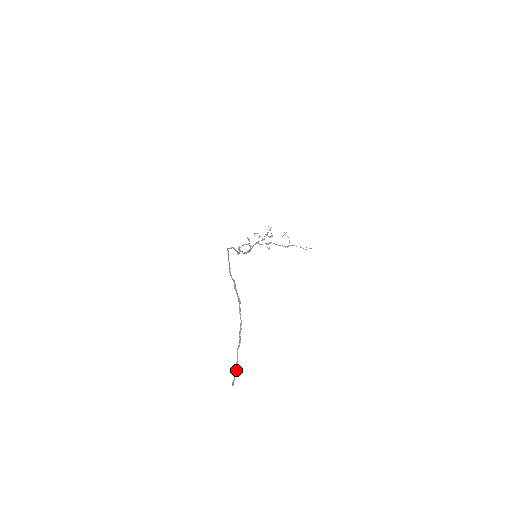
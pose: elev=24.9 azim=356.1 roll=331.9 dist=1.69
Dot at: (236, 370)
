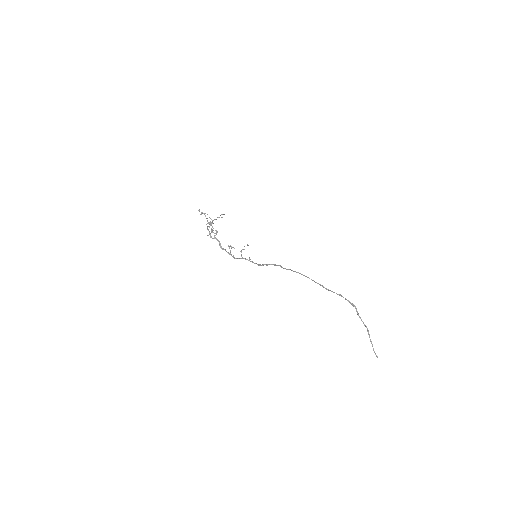
Dot at: occluded
